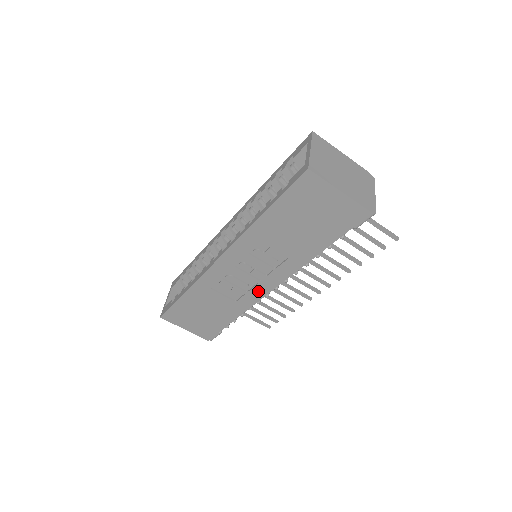
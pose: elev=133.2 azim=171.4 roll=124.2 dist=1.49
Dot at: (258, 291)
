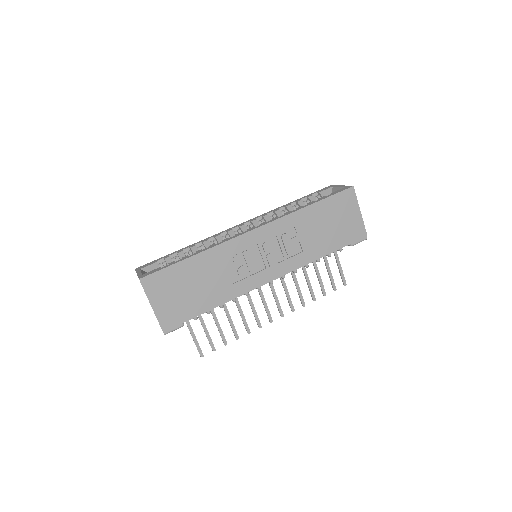
Dot at: (259, 278)
